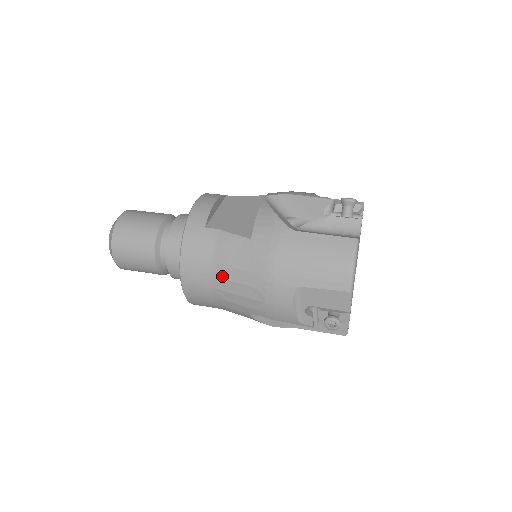
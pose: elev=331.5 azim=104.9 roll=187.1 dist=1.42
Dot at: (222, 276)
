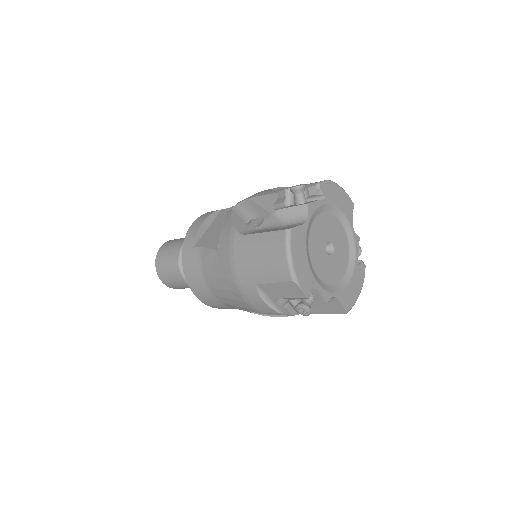
Dot at: (213, 285)
